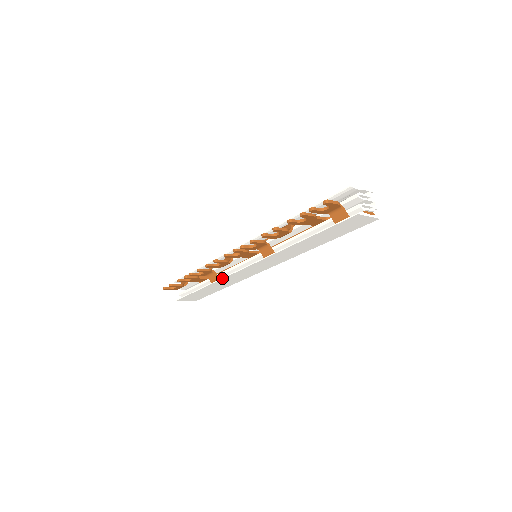
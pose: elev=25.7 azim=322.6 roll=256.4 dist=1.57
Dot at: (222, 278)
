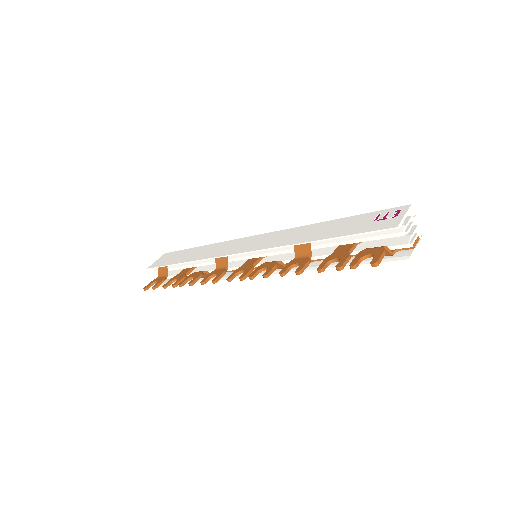
Dot at: occluded
